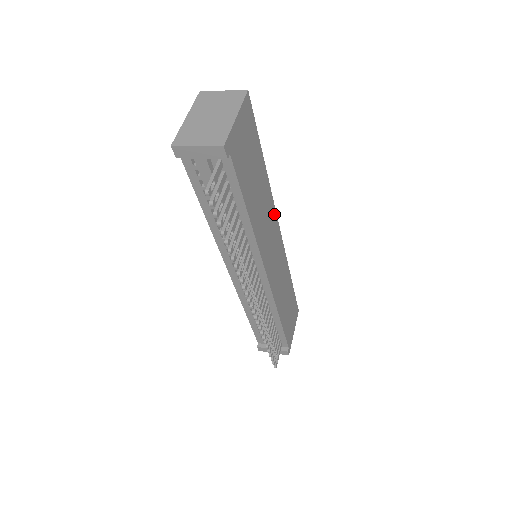
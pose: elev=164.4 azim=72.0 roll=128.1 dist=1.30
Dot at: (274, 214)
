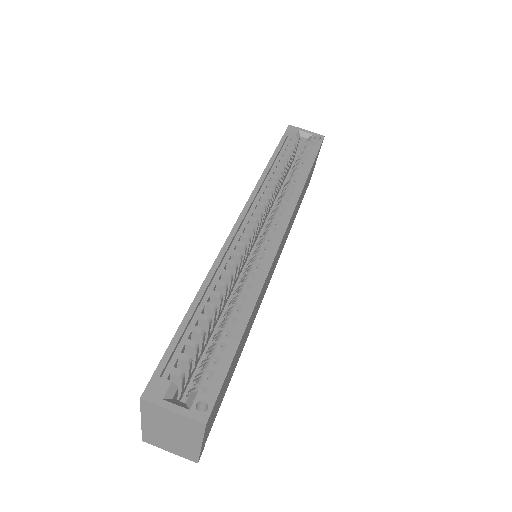
Dot at: (271, 266)
